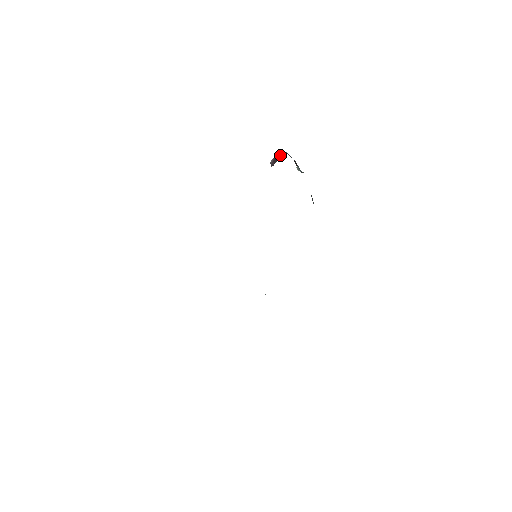
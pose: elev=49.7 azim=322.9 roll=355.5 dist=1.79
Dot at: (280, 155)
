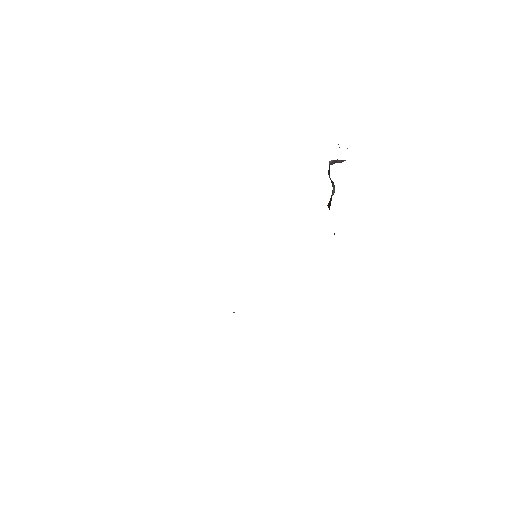
Dot at: (342, 160)
